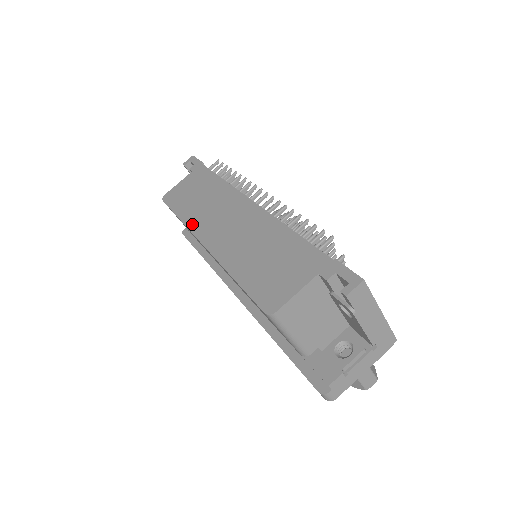
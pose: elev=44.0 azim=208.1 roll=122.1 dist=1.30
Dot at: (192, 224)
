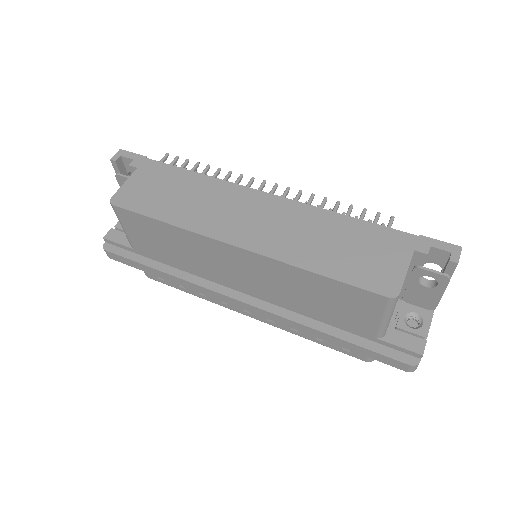
Dot at: (198, 227)
